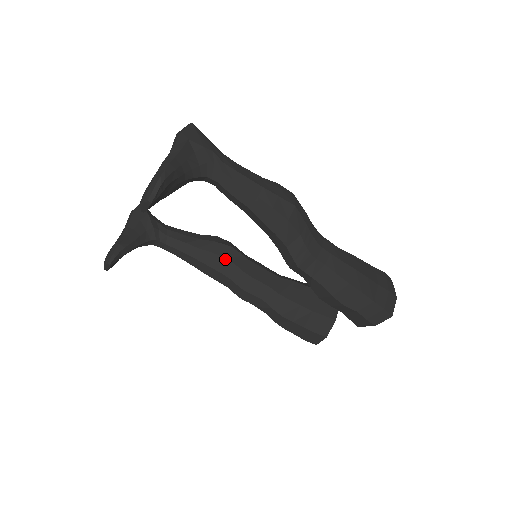
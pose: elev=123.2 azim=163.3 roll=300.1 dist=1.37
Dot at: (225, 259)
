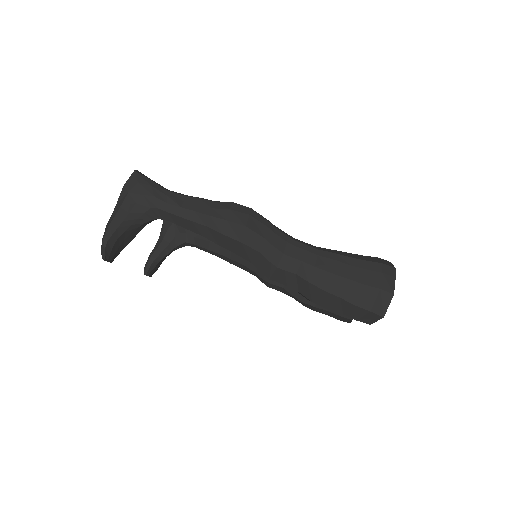
Dot at: occluded
